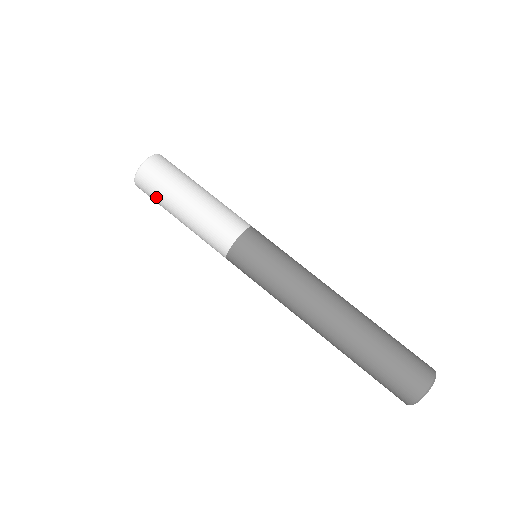
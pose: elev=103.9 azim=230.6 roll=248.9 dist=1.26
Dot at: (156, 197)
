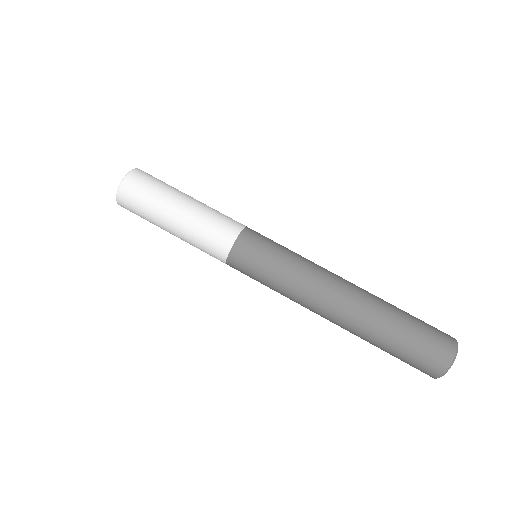
Dot at: (143, 208)
